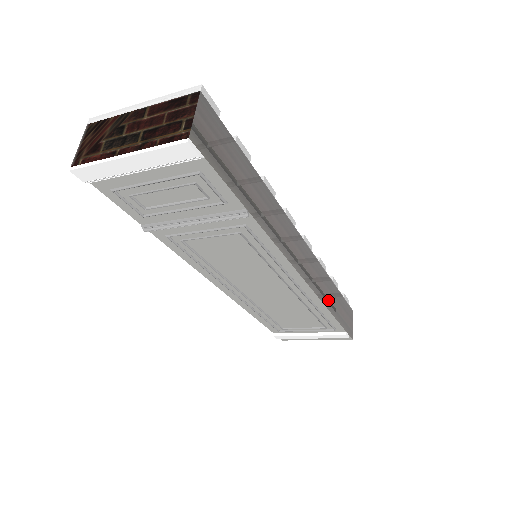
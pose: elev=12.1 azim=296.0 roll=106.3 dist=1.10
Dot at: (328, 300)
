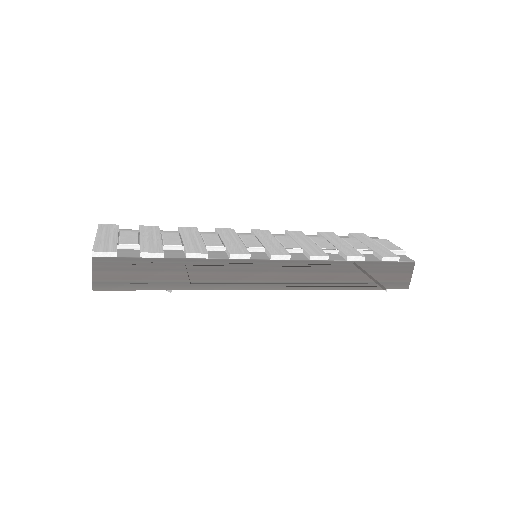
Dot at: (334, 282)
